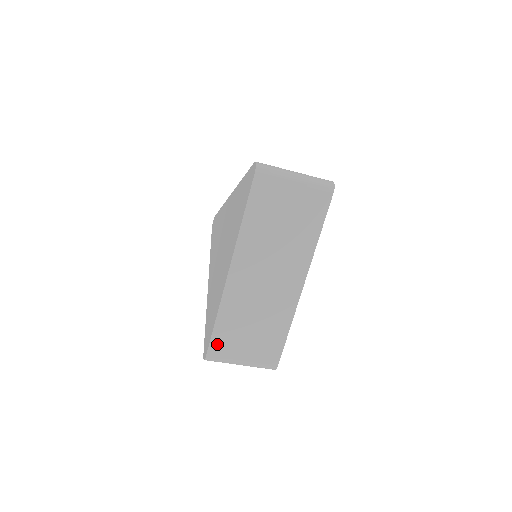
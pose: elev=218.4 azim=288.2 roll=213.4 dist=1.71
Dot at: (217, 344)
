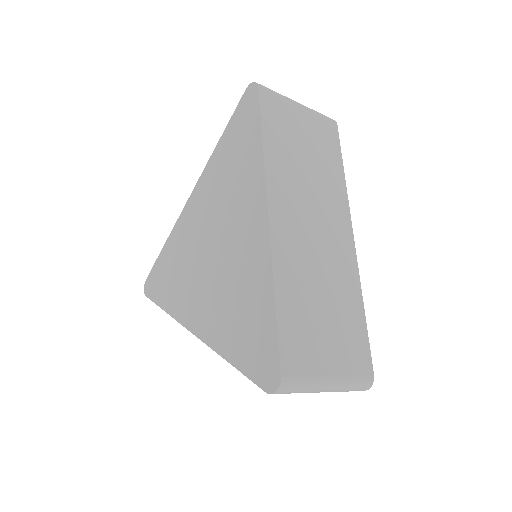
Dot at: occluded
